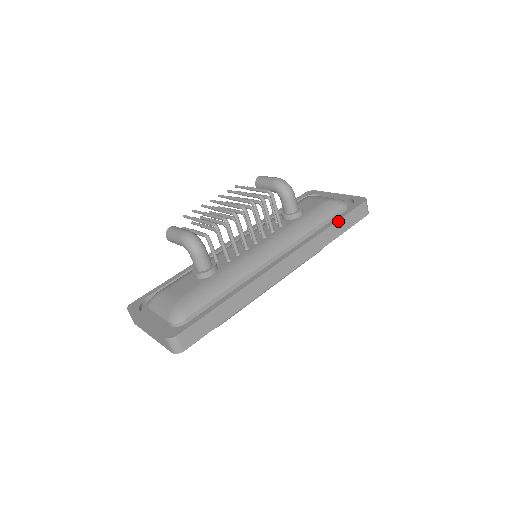
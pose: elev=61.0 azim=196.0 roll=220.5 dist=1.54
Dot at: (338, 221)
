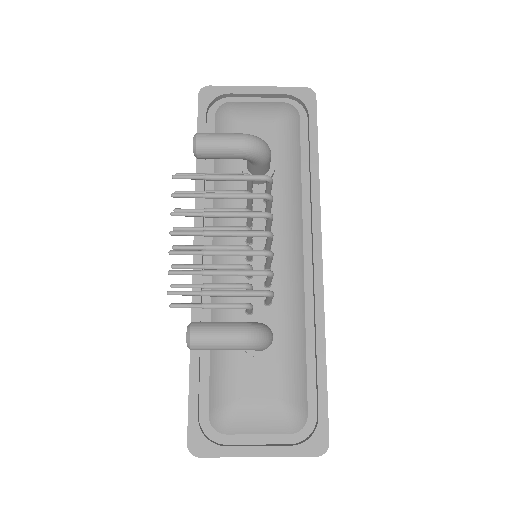
Dot at: occluded
